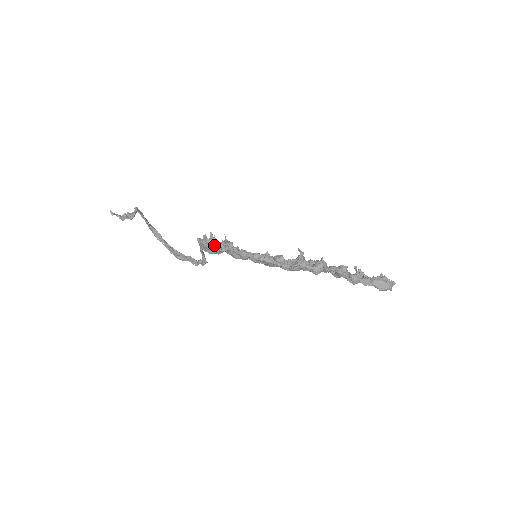
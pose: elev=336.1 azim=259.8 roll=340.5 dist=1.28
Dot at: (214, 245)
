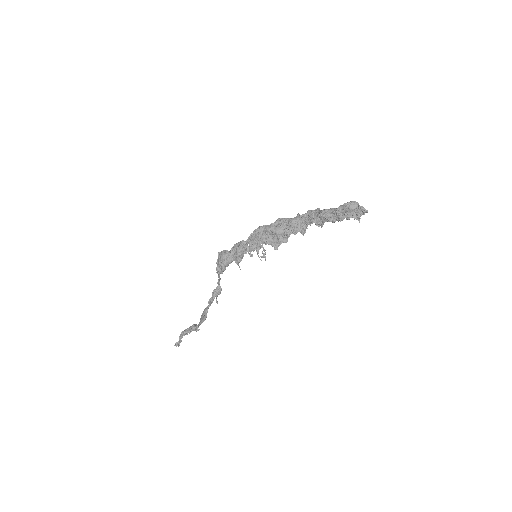
Dot at: (225, 251)
